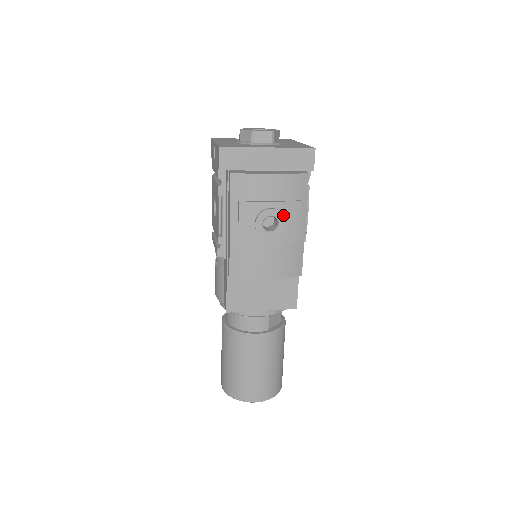
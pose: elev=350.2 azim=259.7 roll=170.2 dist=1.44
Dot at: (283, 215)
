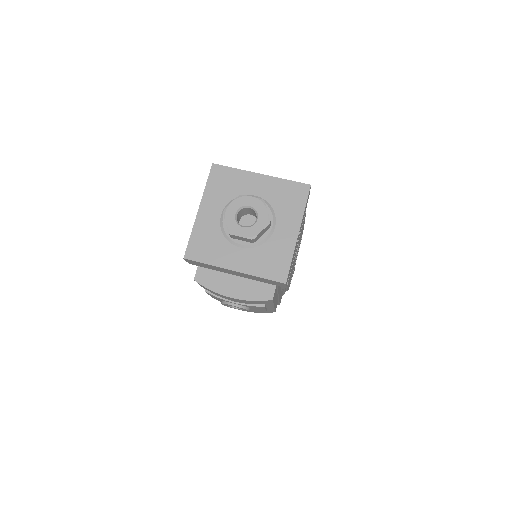
Dot at: (245, 309)
